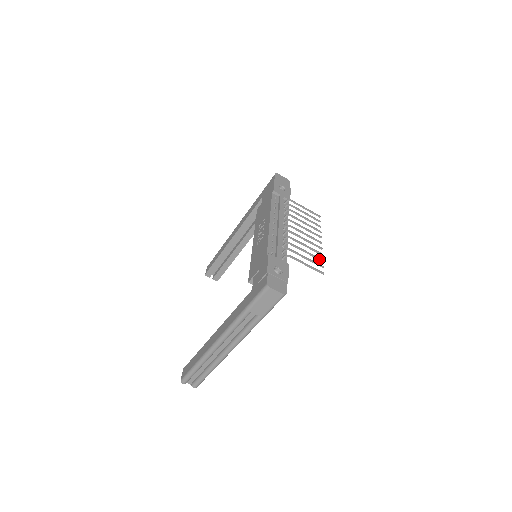
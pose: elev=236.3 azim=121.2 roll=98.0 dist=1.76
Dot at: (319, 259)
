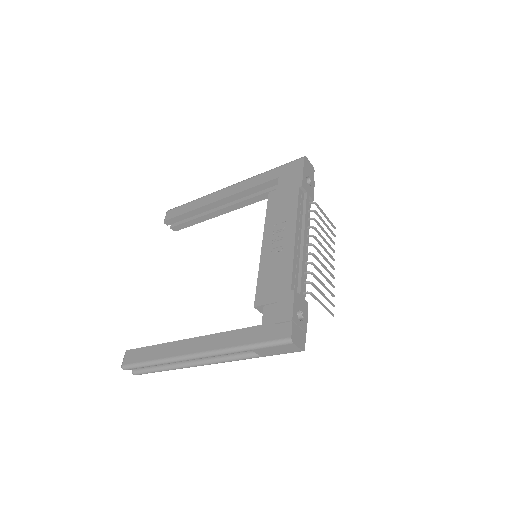
Dot at: (332, 294)
